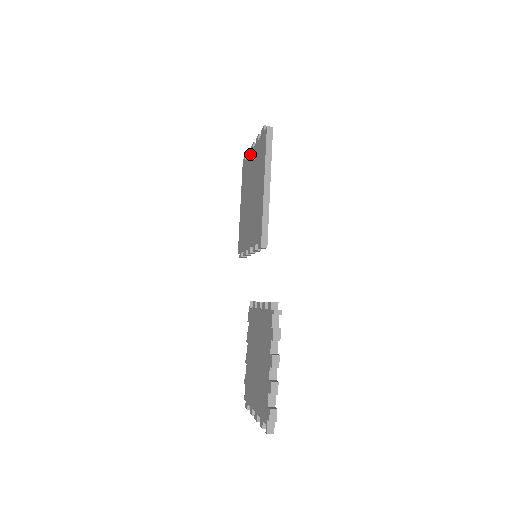
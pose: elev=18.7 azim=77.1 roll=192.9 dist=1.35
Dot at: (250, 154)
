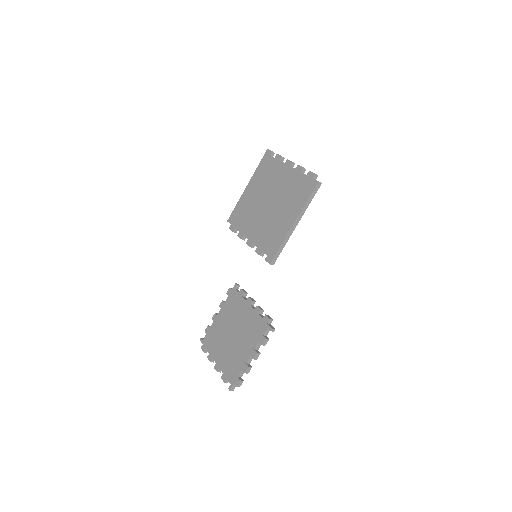
Dot at: (283, 164)
